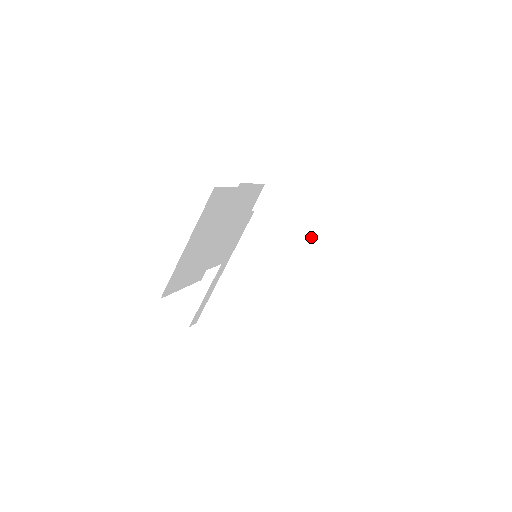
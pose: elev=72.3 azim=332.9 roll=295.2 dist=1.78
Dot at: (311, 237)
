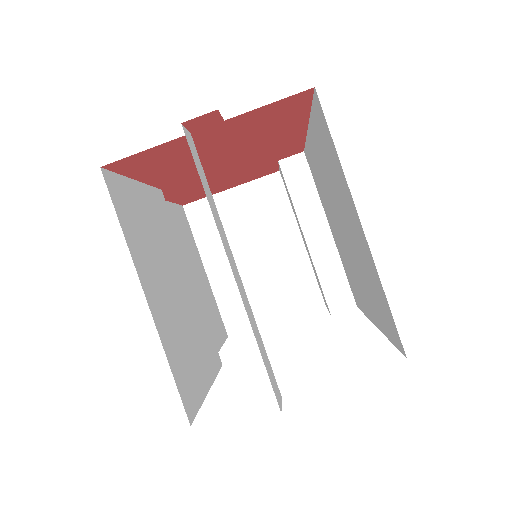
Dot at: (290, 186)
